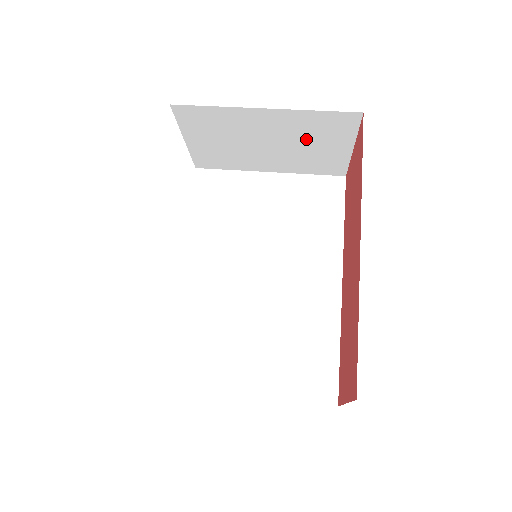
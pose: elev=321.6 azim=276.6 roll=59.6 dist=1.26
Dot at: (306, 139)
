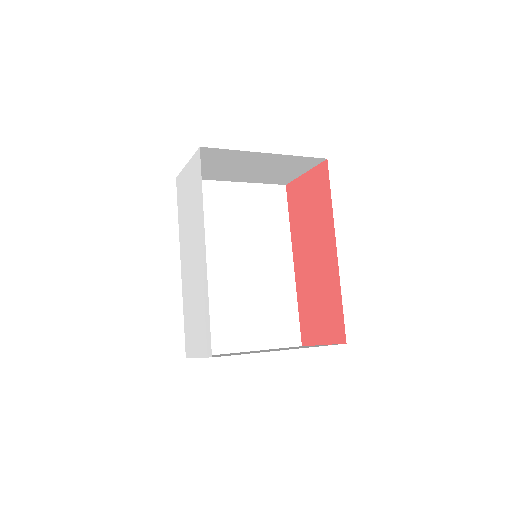
Dot at: (279, 167)
